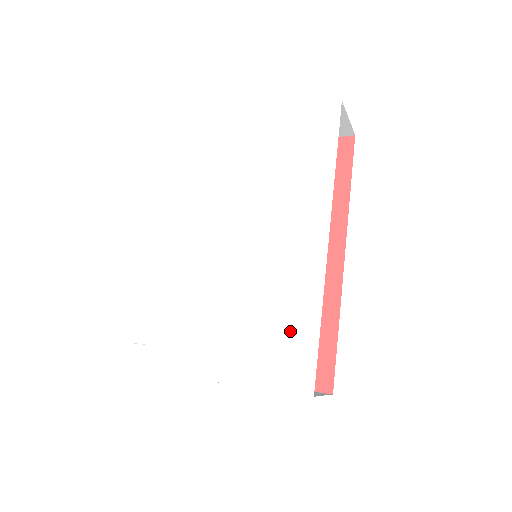
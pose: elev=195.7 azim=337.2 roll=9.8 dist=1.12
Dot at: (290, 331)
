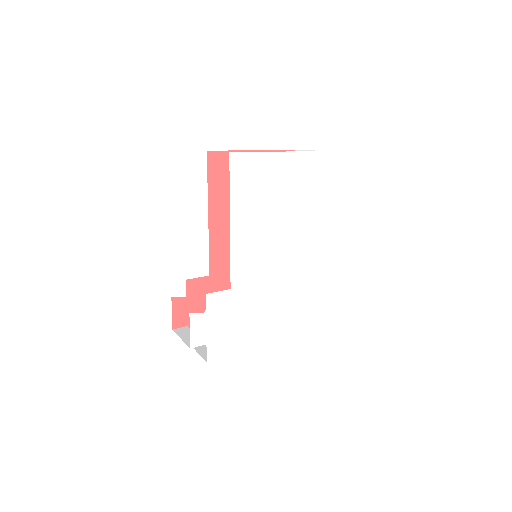
Dot at: (300, 306)
